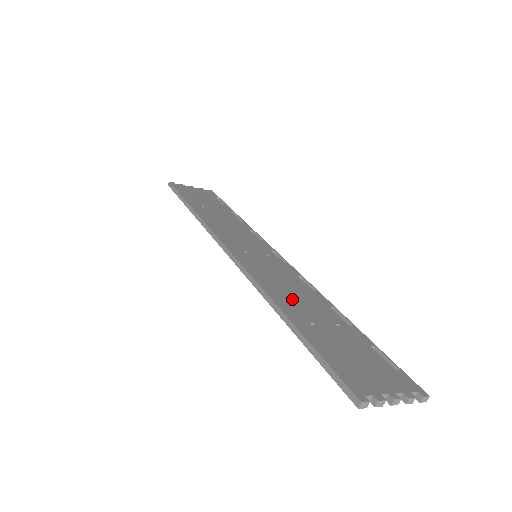
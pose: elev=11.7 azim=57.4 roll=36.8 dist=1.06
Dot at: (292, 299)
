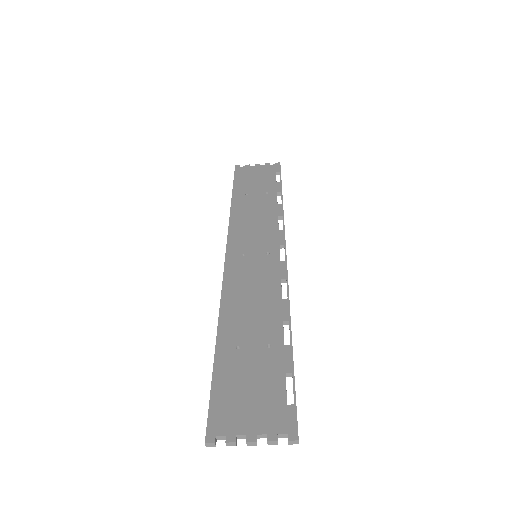
Dot at: (243, 315)
